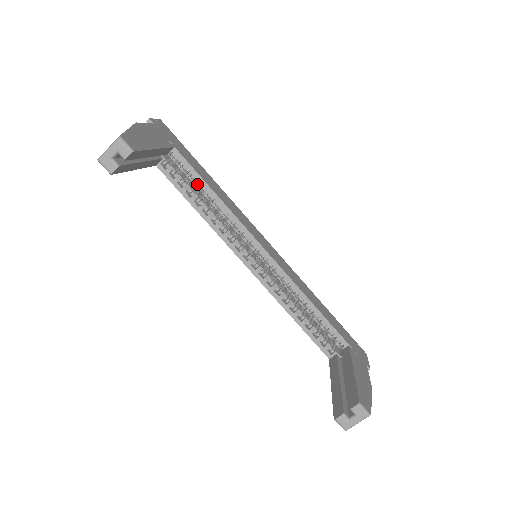
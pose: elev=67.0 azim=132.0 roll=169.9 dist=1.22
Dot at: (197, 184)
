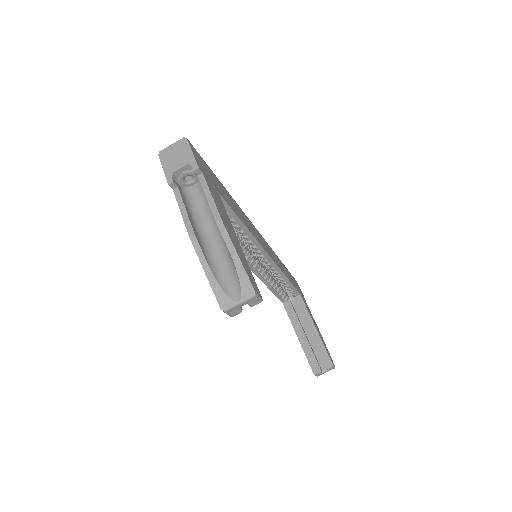
Dot at: occluded
